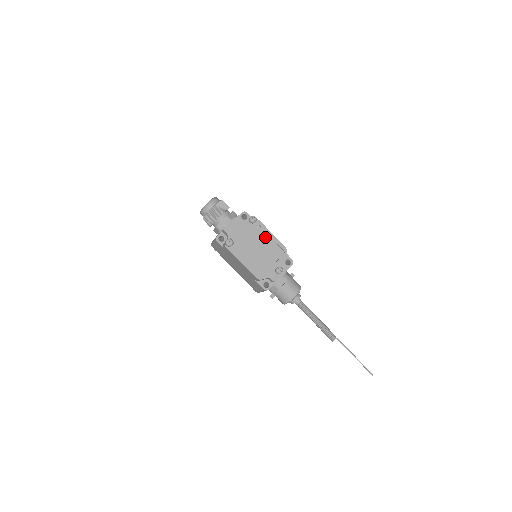
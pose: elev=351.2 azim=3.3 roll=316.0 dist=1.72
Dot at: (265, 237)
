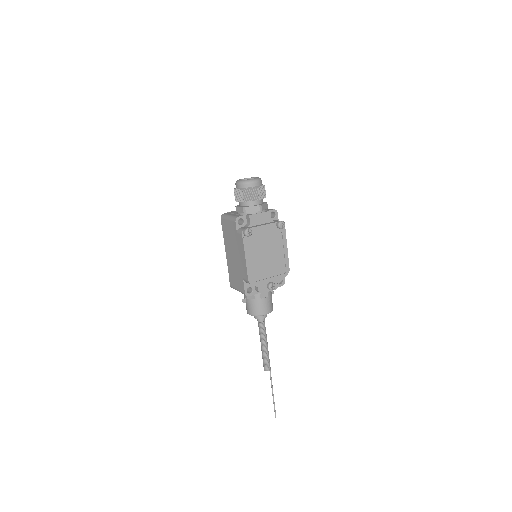
Dot at: (280, 247)
